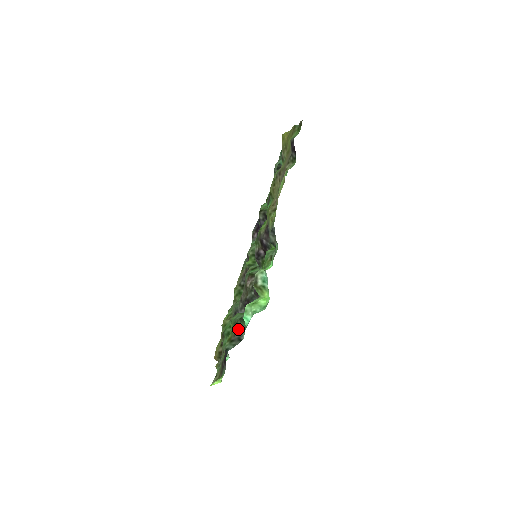
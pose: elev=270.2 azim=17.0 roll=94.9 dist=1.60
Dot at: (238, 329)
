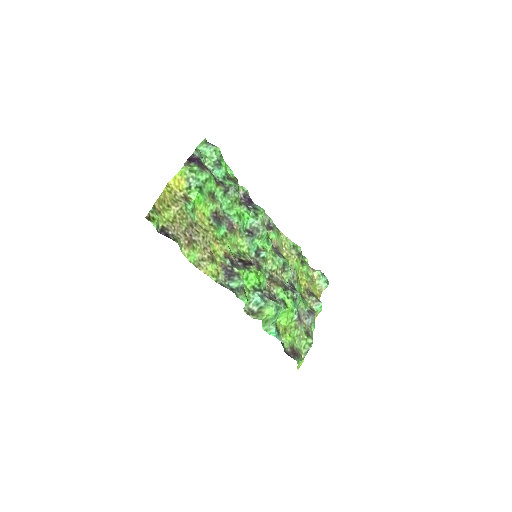
Dot at: occluded
